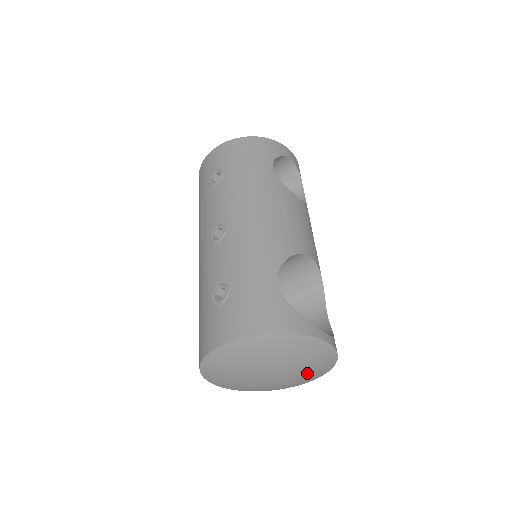
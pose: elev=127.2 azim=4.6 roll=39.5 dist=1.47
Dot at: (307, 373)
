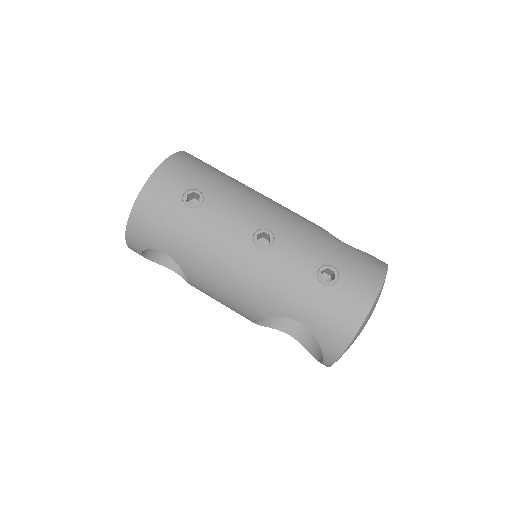
Dot at: occluded
